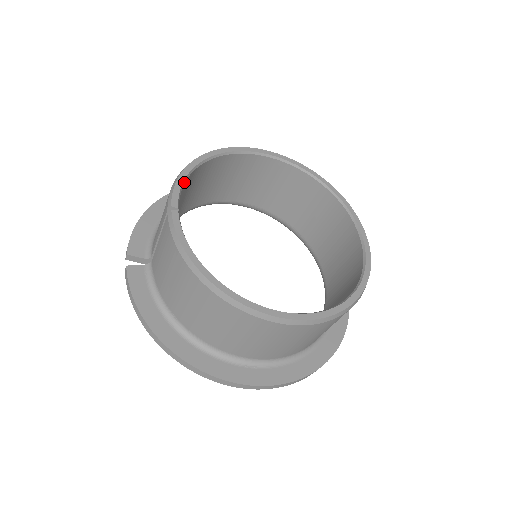
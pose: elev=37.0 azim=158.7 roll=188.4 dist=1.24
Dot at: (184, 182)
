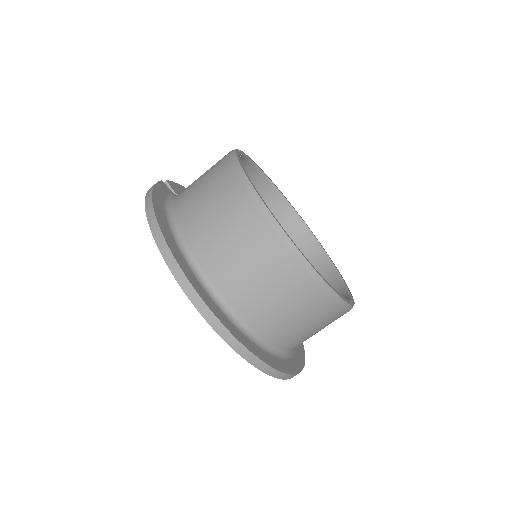
Dot at: (250, 161)
